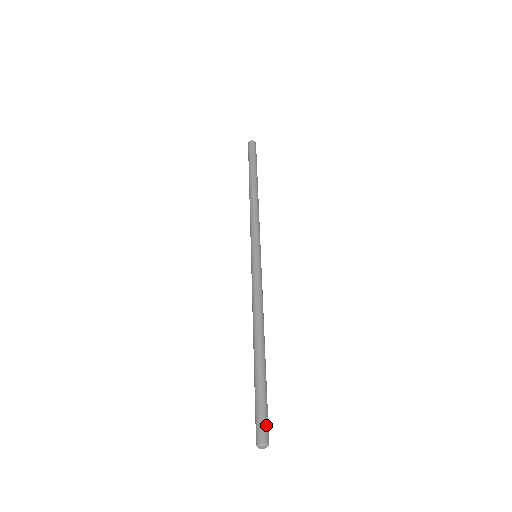
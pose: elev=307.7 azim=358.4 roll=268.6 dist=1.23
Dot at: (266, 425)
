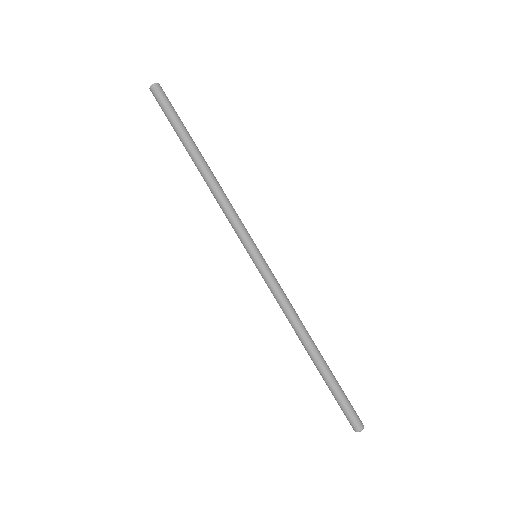
Dot at: (355, 415)
